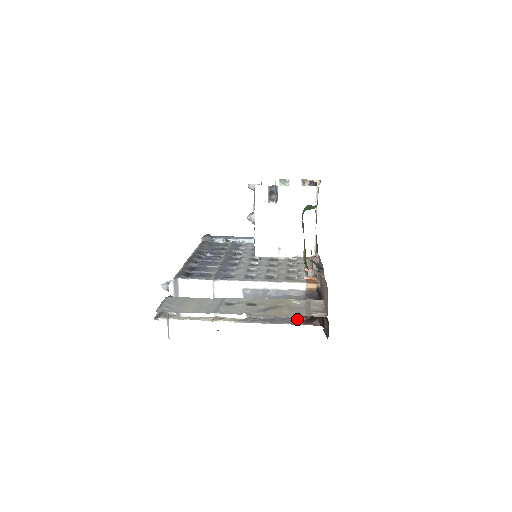
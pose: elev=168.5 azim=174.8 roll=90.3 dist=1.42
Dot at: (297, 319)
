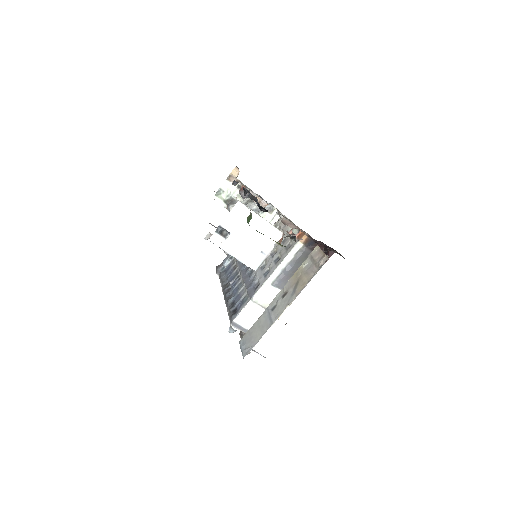
Dot at: occluded
